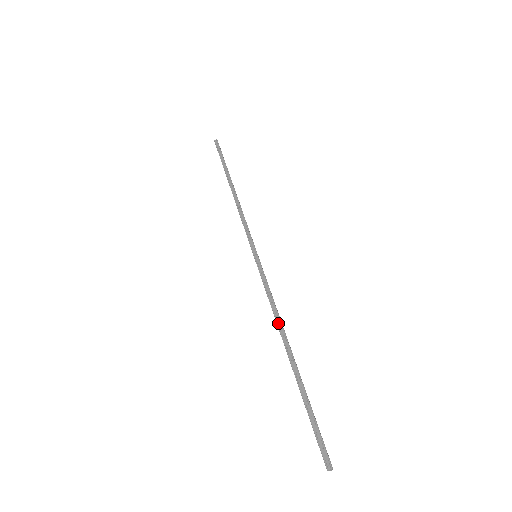
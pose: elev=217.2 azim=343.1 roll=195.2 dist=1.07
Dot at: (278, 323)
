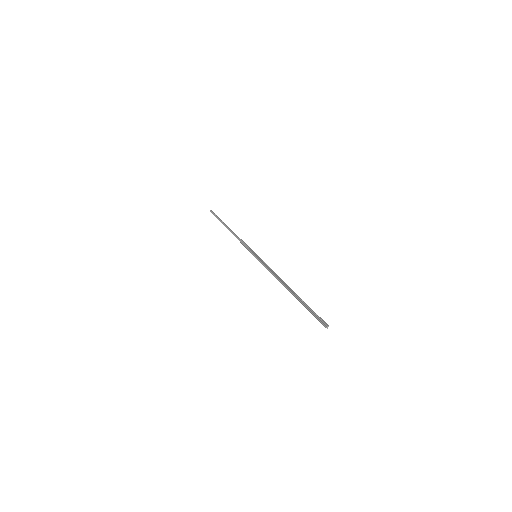
Dot at: (281, 279)
